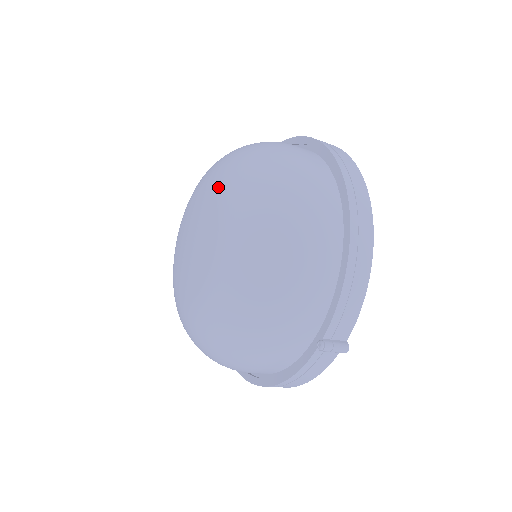
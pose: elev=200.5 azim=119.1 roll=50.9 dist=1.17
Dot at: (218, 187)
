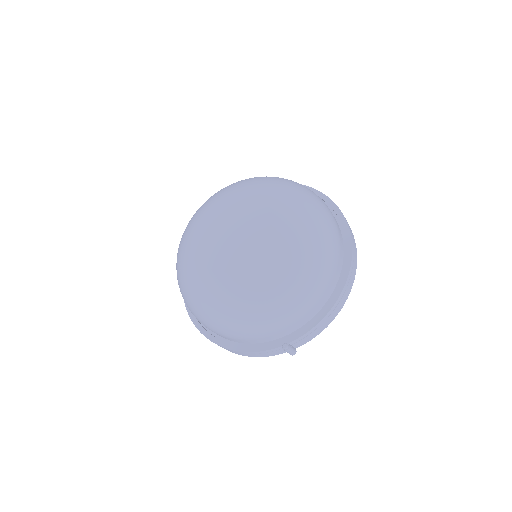
Dot at: (278, 212)
